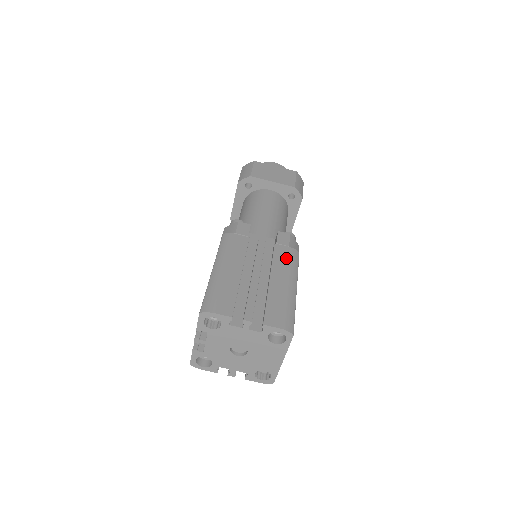
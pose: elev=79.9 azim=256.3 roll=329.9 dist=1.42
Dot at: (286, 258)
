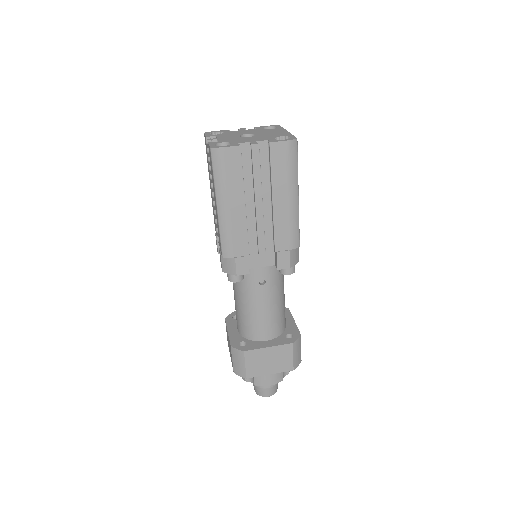
Dot at: occluded
